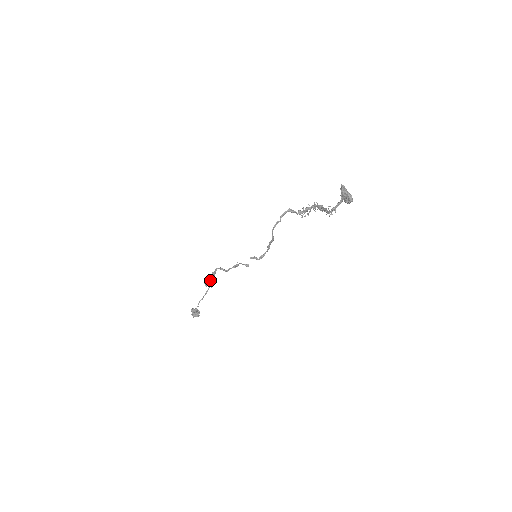
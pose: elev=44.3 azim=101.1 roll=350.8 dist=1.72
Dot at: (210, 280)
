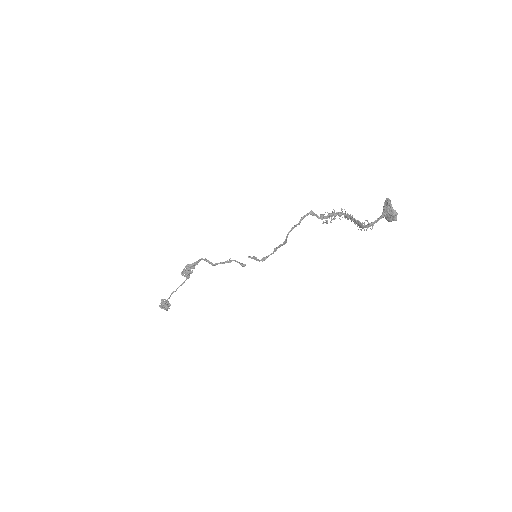
Dot at: (190, 270)
